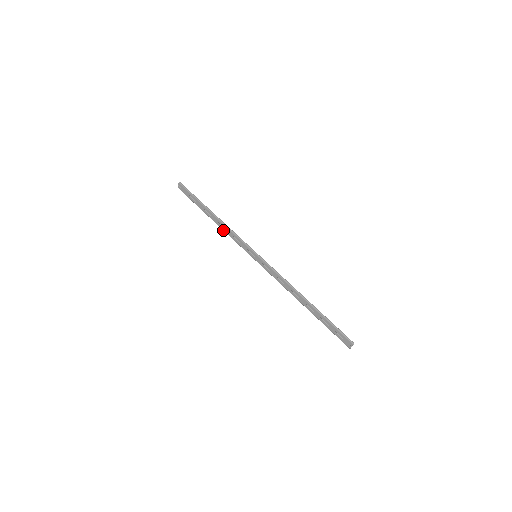
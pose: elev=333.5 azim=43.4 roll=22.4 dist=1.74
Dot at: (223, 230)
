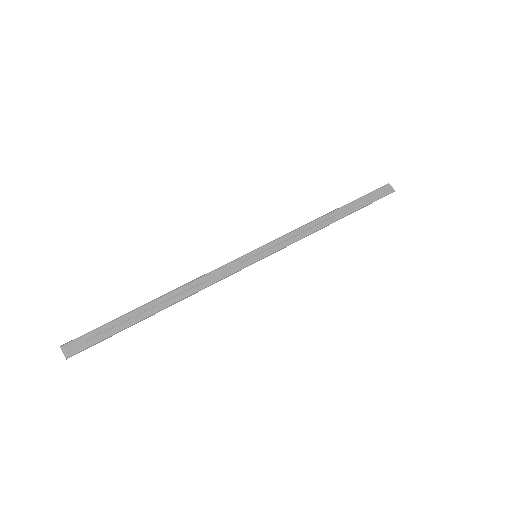
Dot at: (195, 292)
